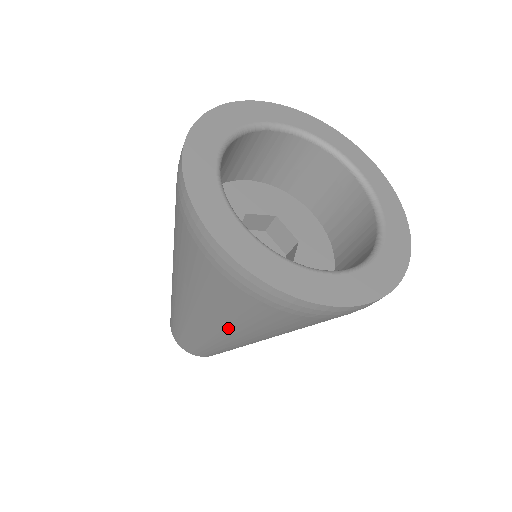
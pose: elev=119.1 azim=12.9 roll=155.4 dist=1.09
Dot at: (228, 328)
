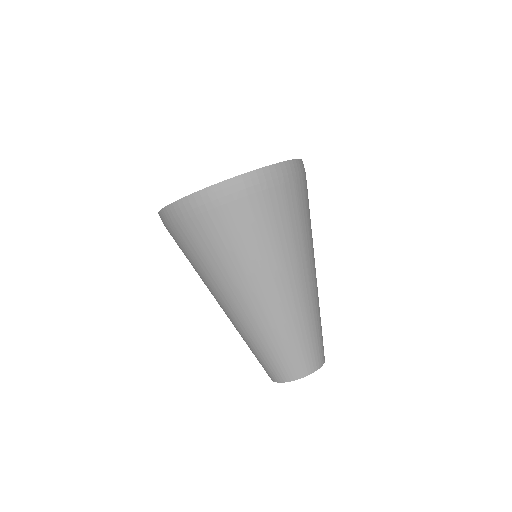
Dot at: (207, 286)
